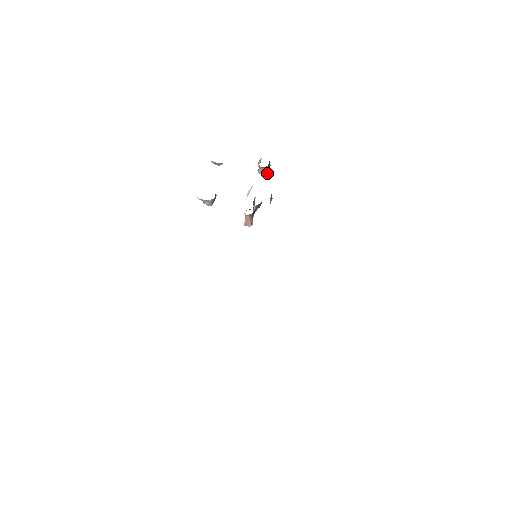
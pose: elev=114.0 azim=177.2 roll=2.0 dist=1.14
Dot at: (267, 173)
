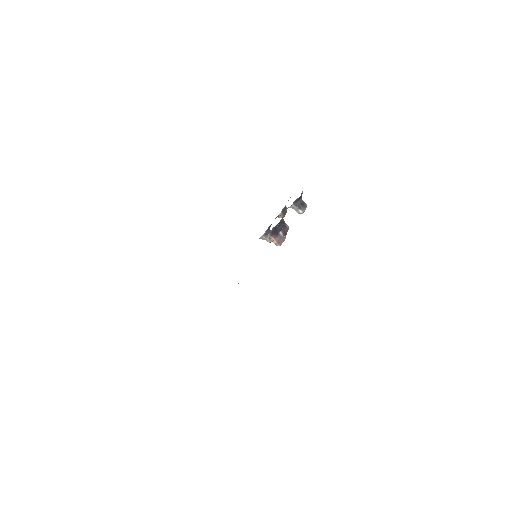
Dot at: (302, 211)
